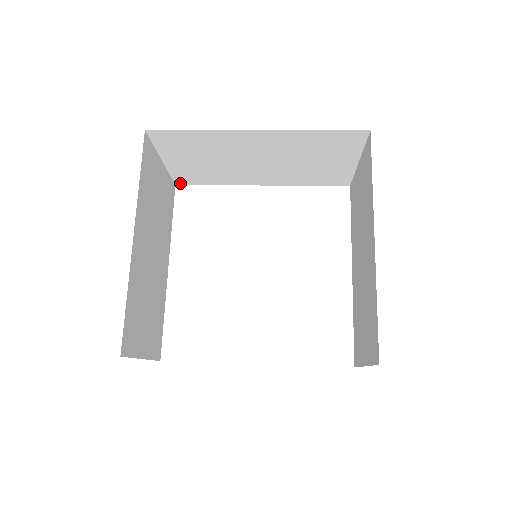
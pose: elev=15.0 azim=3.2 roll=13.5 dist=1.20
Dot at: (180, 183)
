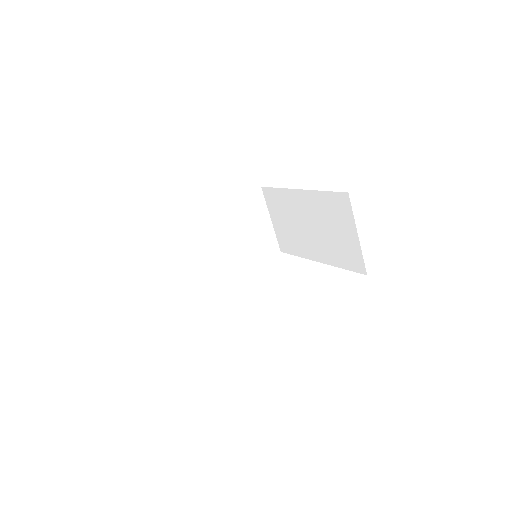
Dot at: (283, 250)
